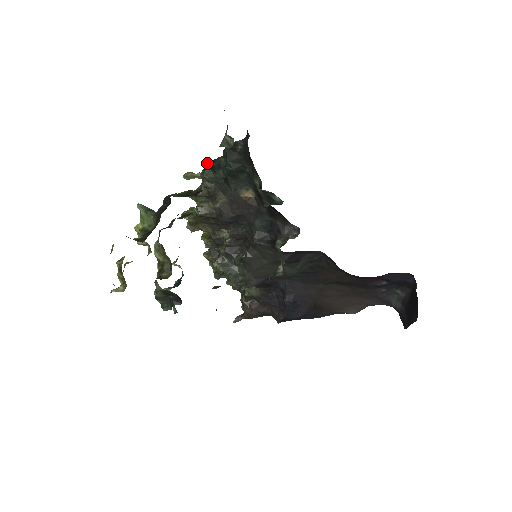
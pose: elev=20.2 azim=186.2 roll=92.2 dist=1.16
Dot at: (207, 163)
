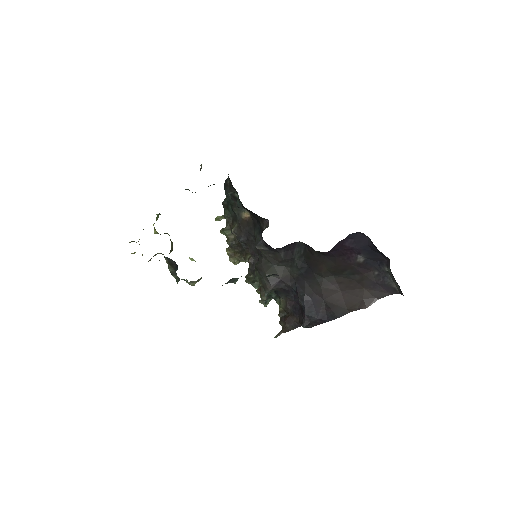
Dot at: (223, 204)
